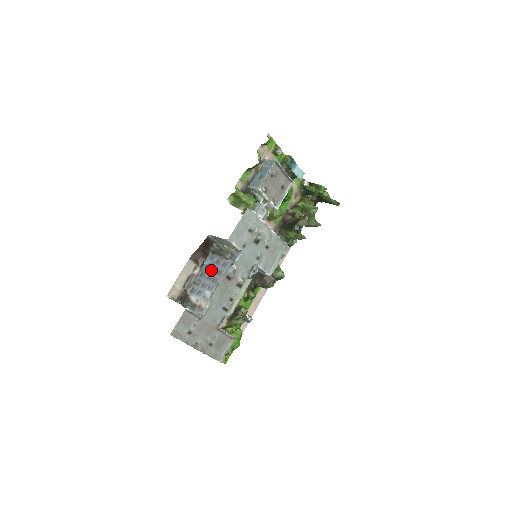
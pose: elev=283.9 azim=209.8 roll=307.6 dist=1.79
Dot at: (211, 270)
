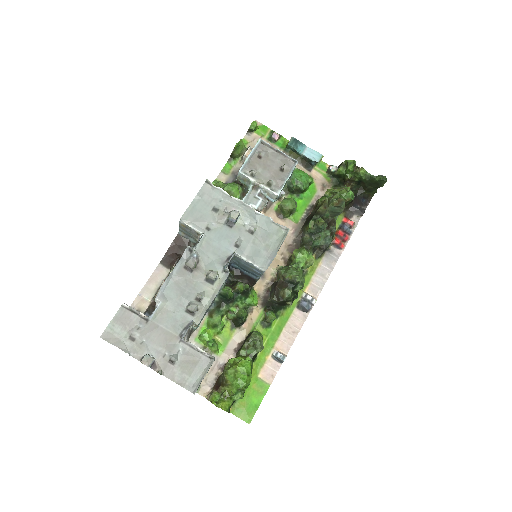
Dot at: occluded
